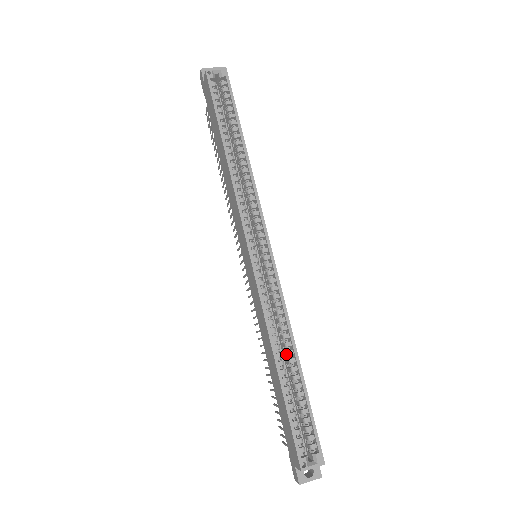
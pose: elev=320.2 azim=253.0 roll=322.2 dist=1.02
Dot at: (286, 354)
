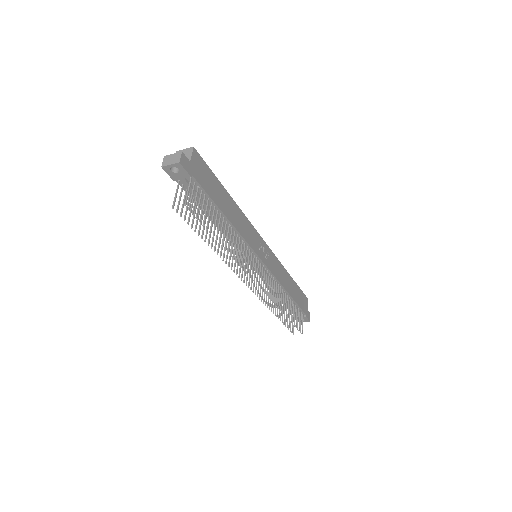
Dot at: occluded
